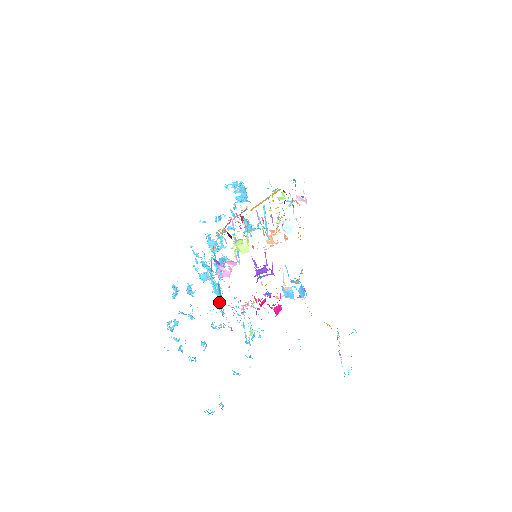
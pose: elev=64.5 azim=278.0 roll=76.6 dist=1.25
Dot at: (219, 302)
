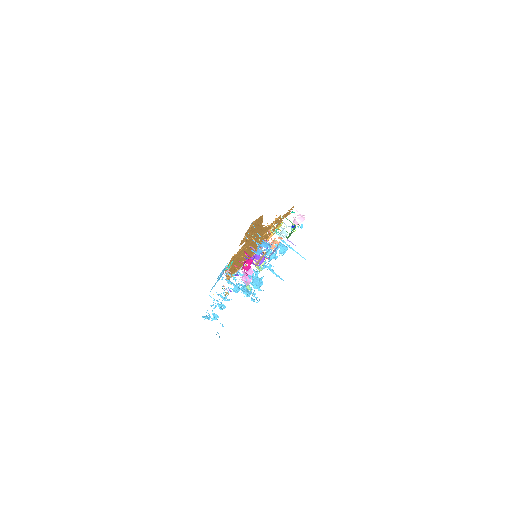
Dot at: (245, 294)
